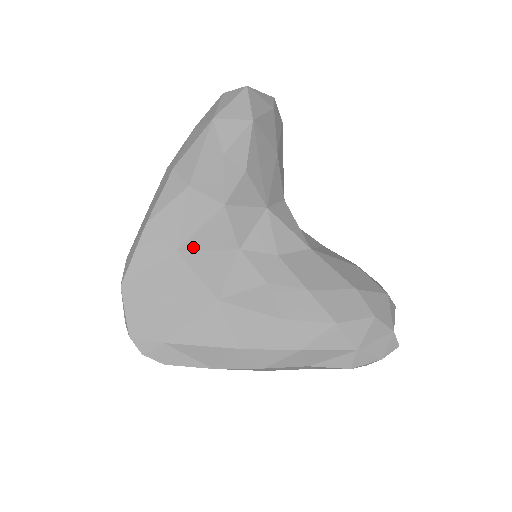
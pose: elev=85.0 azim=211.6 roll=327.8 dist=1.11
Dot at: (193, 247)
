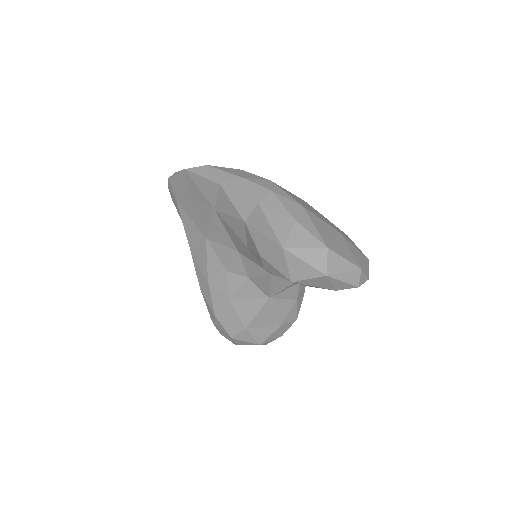
Dot at: (222, 221)
